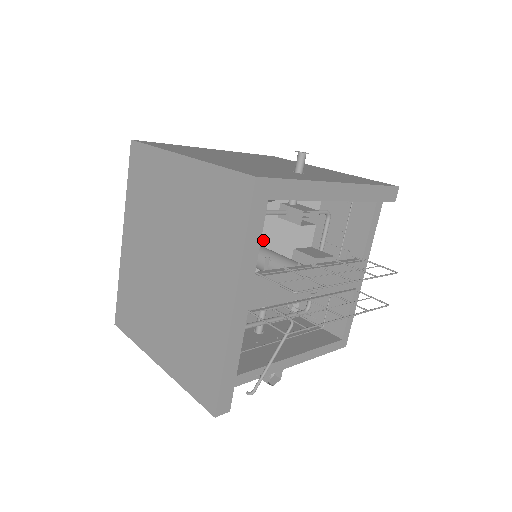
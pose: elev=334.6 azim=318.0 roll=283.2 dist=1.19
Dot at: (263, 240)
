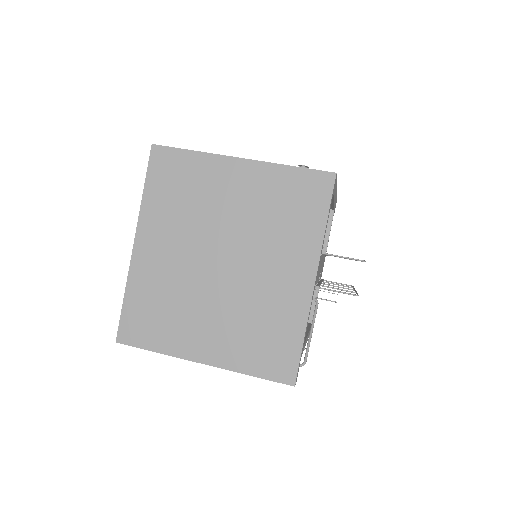
Dot at: occluded
